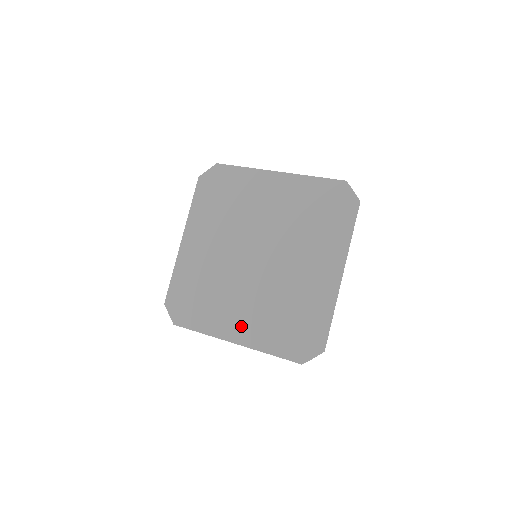
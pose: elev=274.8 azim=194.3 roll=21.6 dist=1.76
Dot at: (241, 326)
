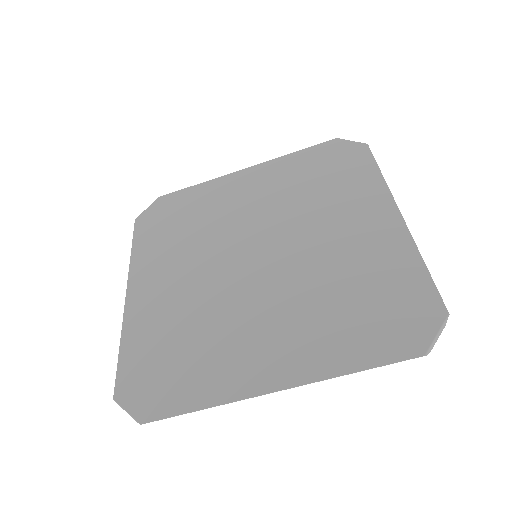
Dot at: (151, 291)
